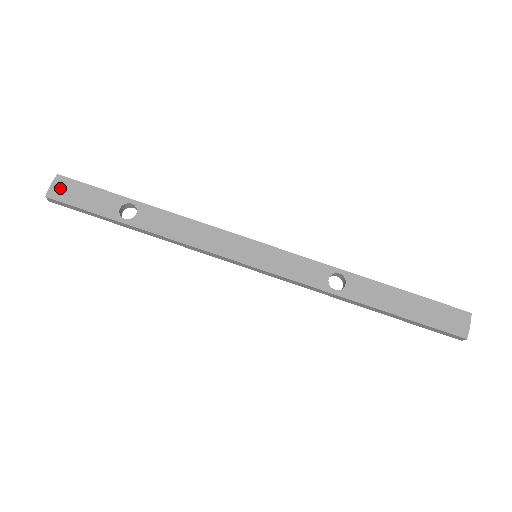
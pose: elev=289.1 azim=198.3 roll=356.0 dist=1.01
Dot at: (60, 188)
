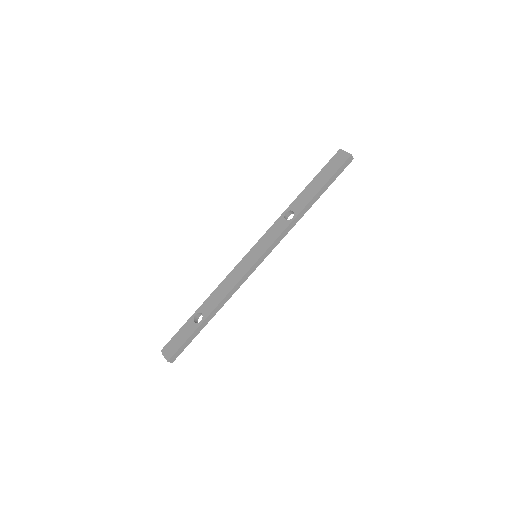
Dot at: (168, 352)
